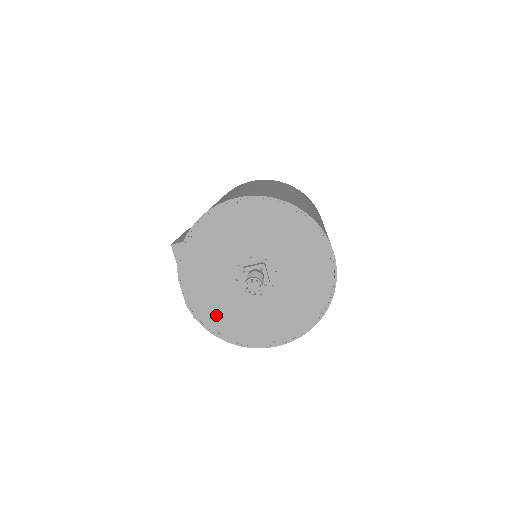
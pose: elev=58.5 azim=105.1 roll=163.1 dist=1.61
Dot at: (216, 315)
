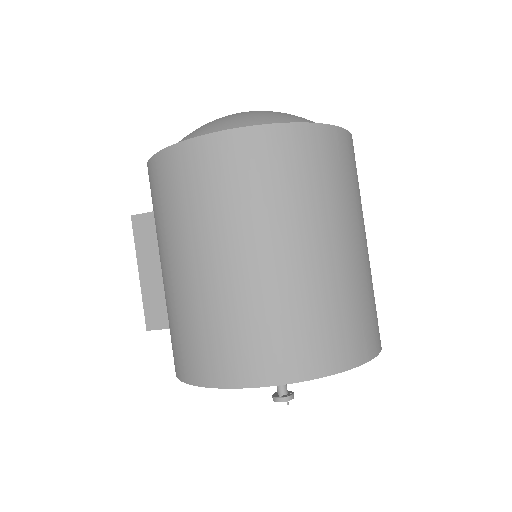
Dot at: occluded
